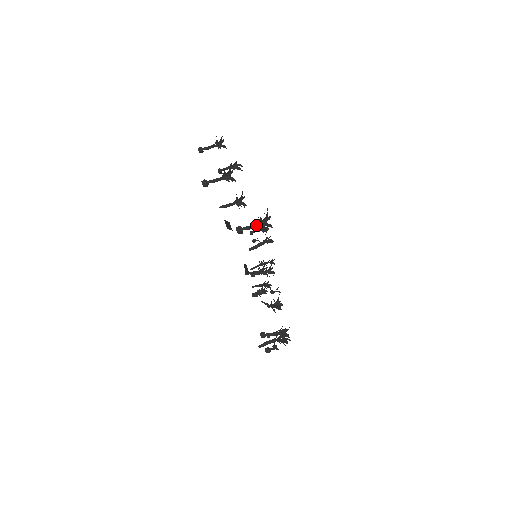
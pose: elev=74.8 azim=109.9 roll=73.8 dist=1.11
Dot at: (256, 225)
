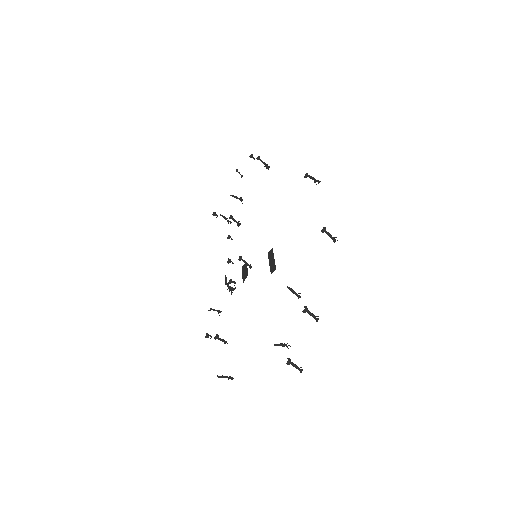
Dot at: (298, 369)
